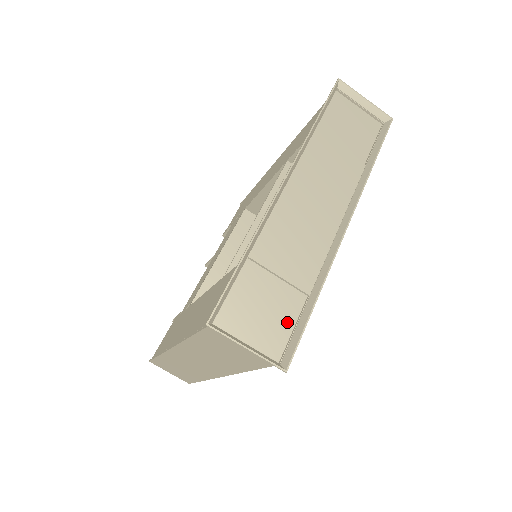
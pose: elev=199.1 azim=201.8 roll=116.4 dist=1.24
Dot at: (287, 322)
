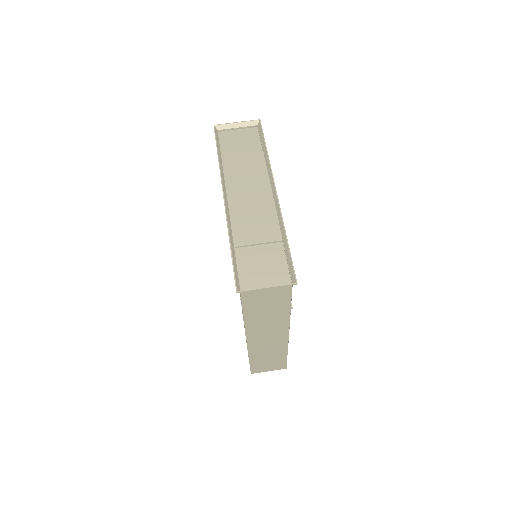
Dot at: (281, 262)
